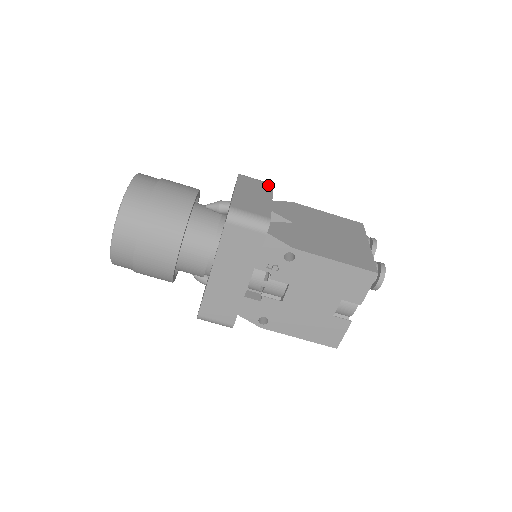
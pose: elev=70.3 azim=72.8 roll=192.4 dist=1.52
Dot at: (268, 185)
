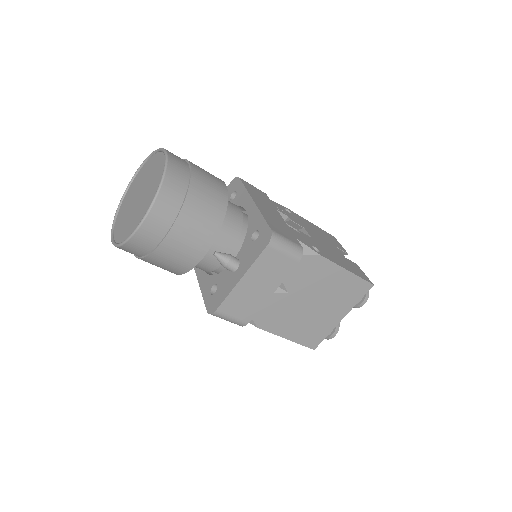
Dot at: (291, 264)
